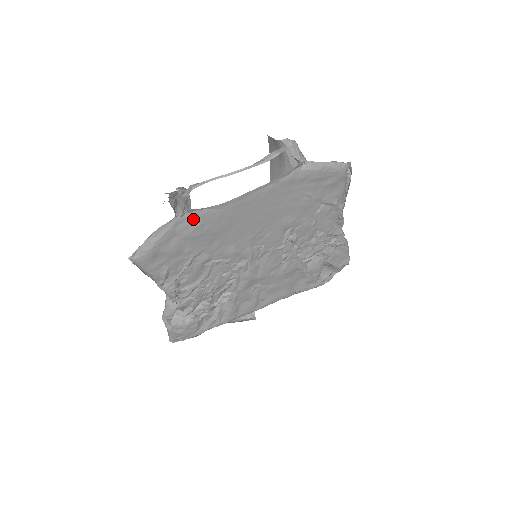
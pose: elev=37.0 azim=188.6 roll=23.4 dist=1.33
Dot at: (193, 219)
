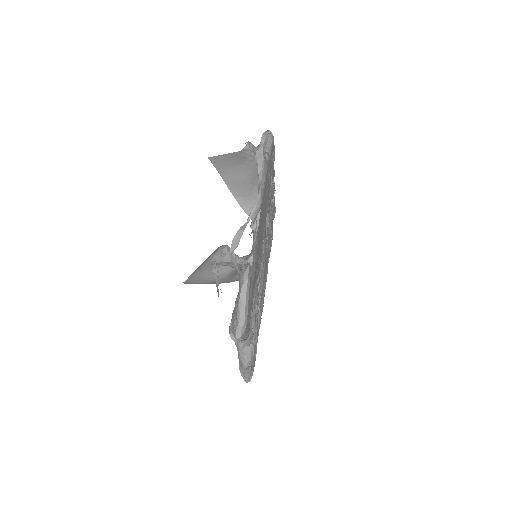
Dot at: (253, 260)
